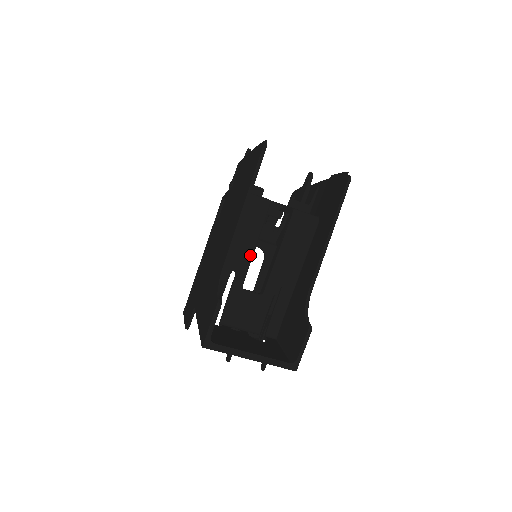
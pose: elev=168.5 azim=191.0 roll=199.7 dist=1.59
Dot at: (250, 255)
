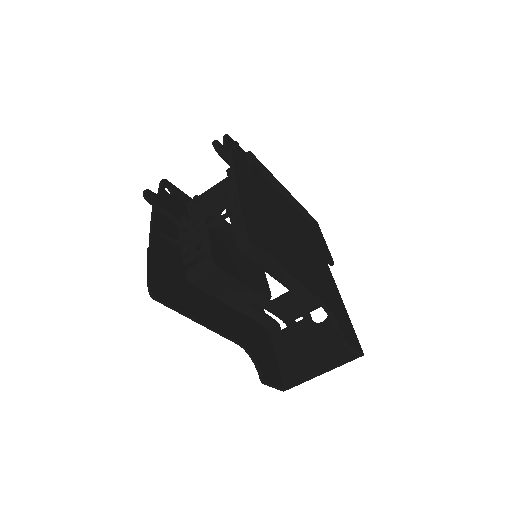
Dot at: (249, 292)
